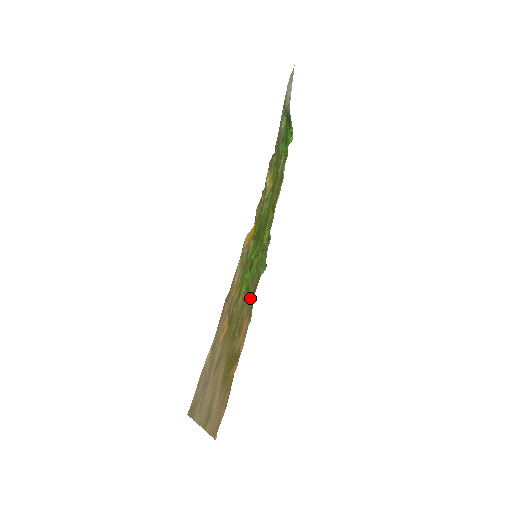
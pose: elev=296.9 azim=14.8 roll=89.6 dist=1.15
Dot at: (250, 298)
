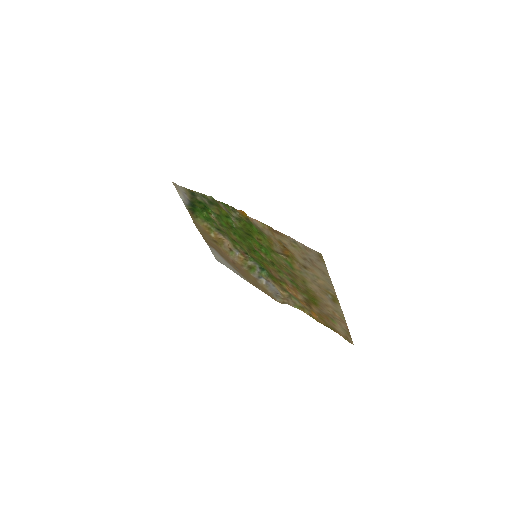
Dot at: (277, 279)
